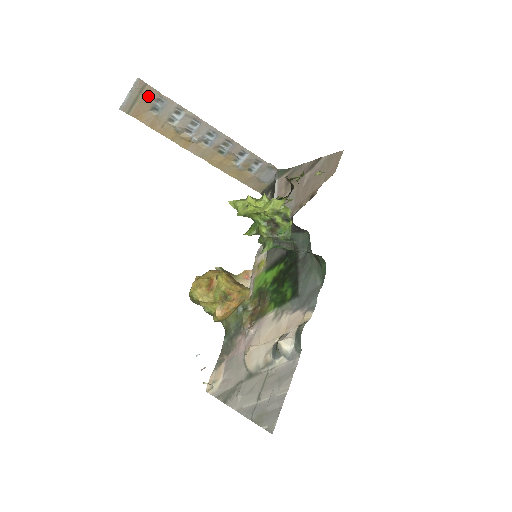
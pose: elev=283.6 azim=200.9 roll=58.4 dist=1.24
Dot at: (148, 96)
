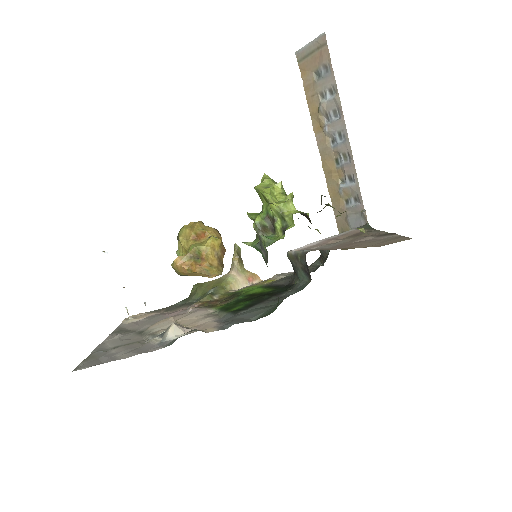
Dot at: (321, 57)
